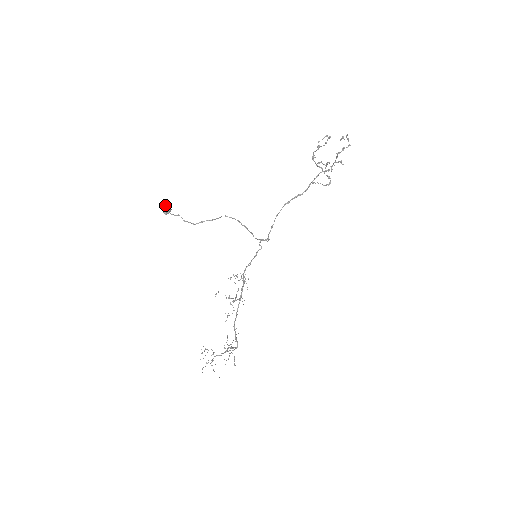
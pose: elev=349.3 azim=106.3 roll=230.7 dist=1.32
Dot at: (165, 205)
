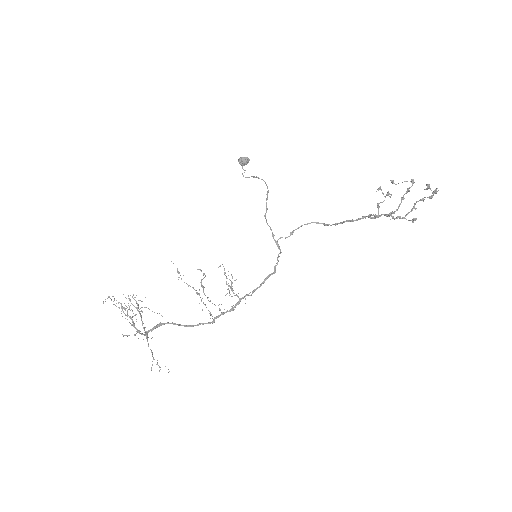
Dot at: (245, 157)
